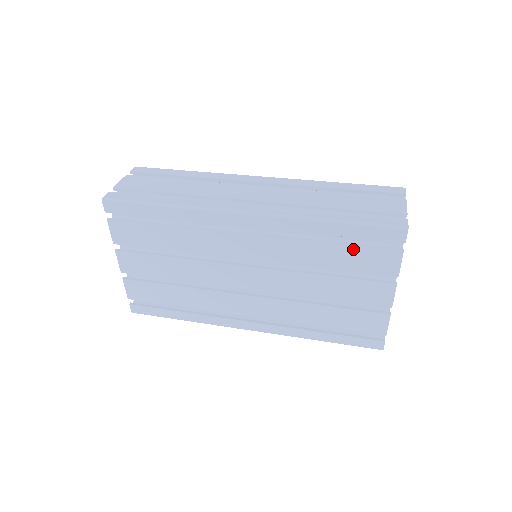
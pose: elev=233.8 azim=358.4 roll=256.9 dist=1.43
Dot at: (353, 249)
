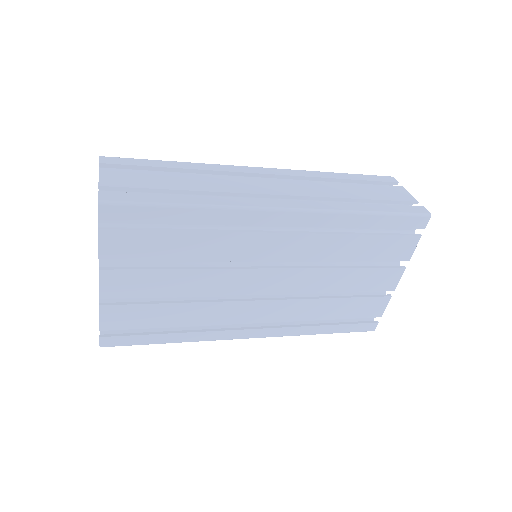
Dot at: (380, 239)
